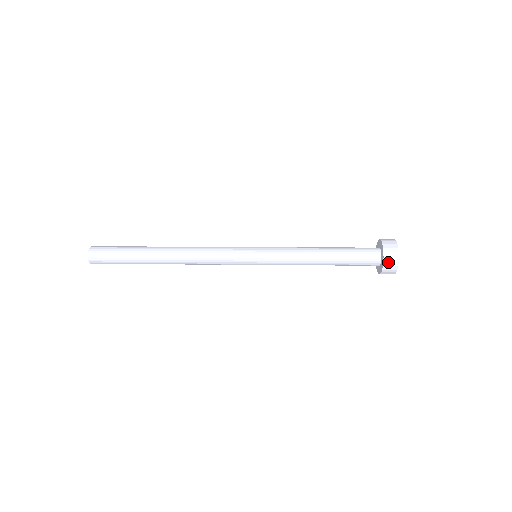
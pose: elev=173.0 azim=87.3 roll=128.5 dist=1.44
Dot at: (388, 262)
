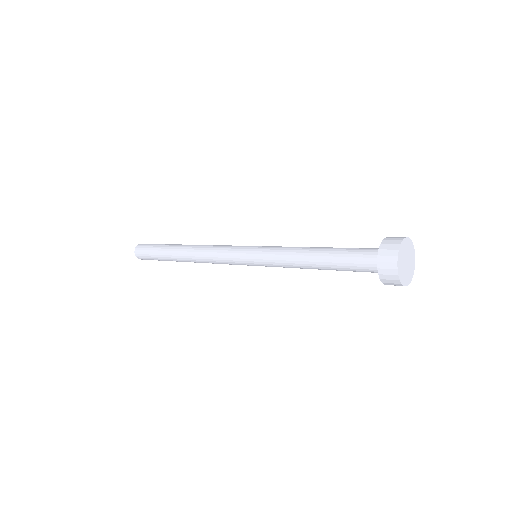
Dot at: (383, 263)
